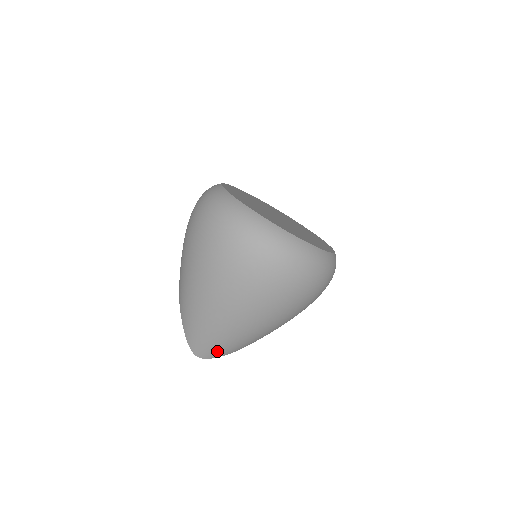
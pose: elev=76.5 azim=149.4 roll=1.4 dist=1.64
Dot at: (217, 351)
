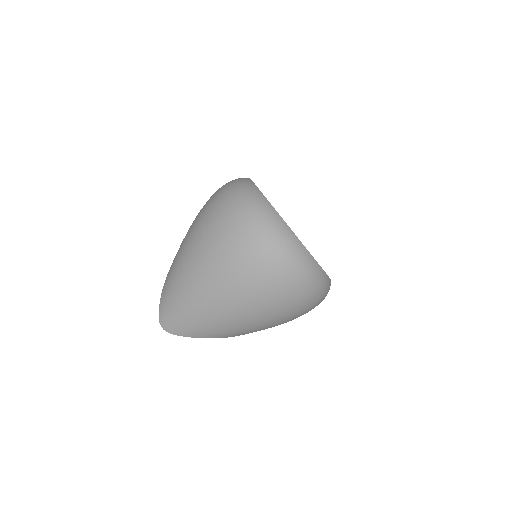
Dot at: (181, 326)
